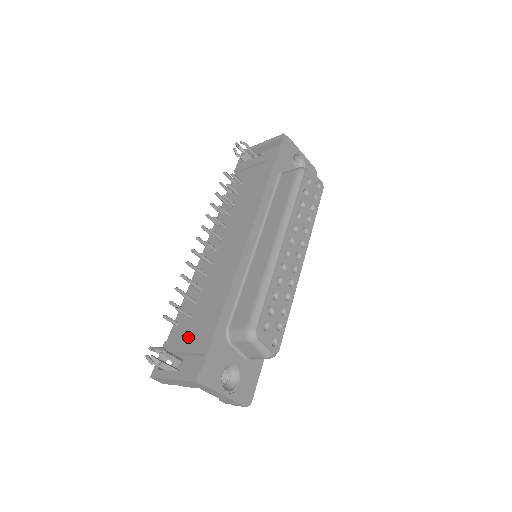
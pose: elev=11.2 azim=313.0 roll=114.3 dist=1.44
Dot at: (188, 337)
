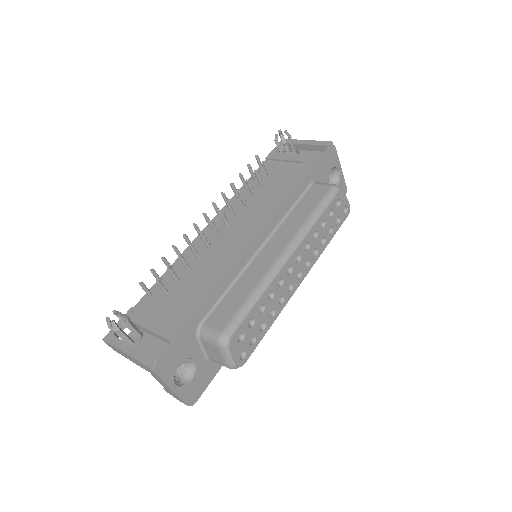
Dot at: (157, 314)
